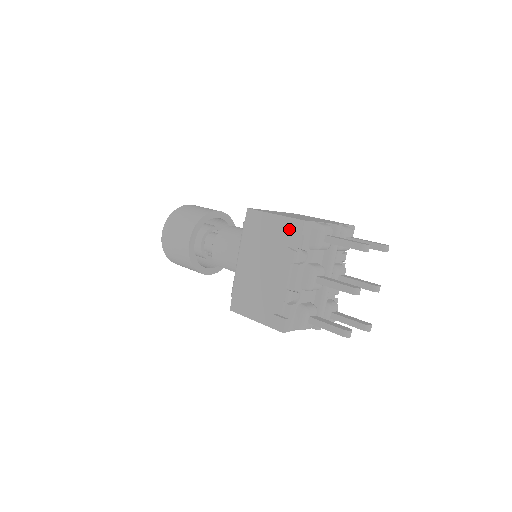
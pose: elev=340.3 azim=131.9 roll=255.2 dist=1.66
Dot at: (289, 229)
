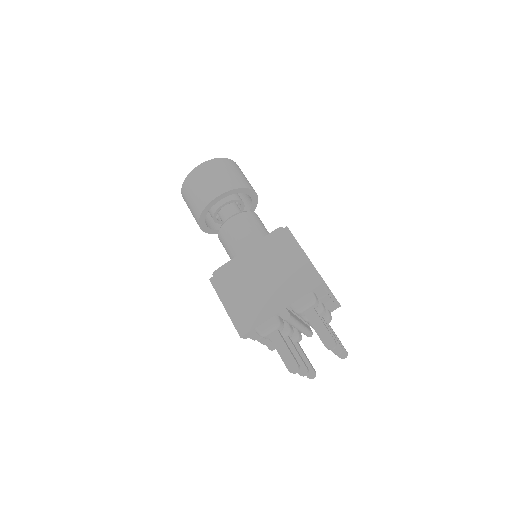
Dot at: occluded
